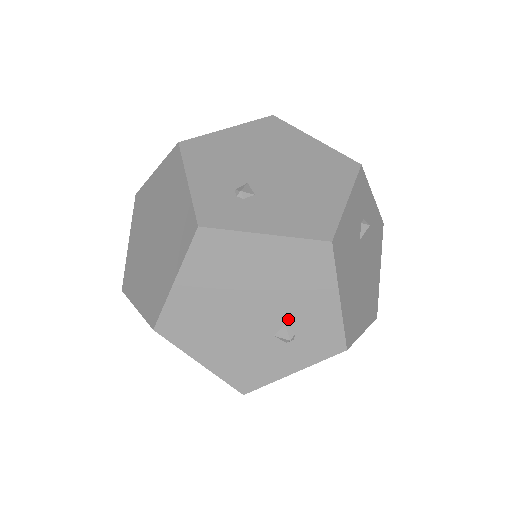
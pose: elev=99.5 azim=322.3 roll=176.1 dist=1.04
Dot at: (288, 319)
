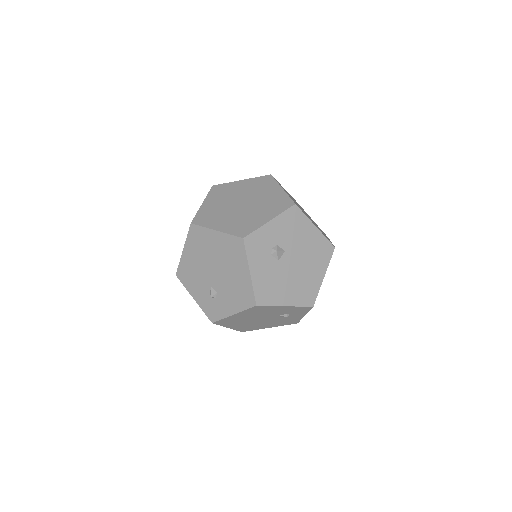
Dot at: (278, 315)
